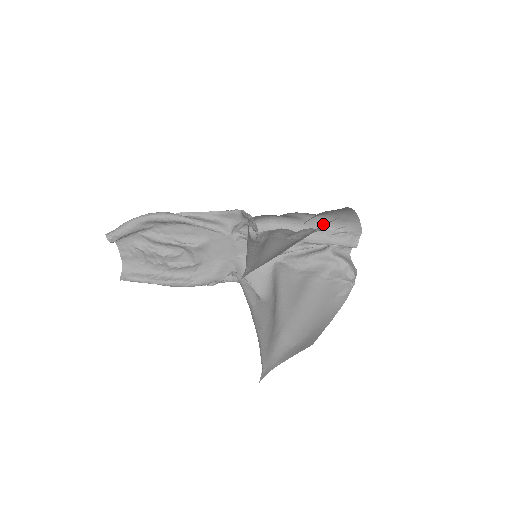
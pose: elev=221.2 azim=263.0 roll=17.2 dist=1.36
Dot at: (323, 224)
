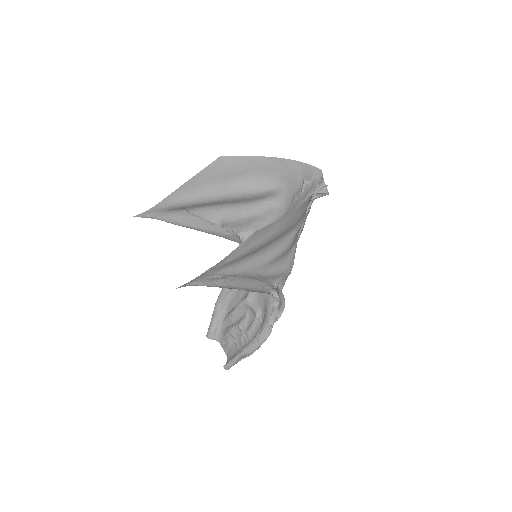
Dot at: (293, 195)
